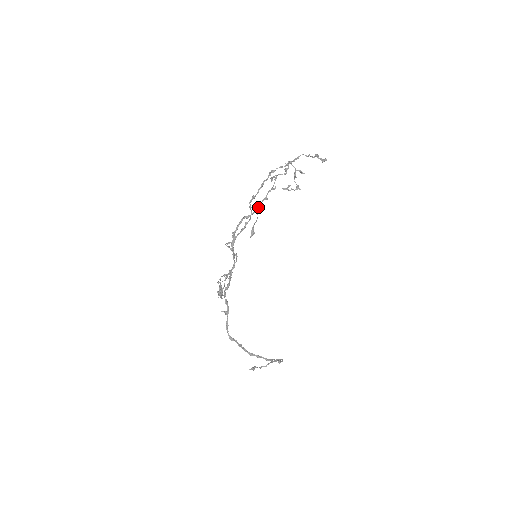
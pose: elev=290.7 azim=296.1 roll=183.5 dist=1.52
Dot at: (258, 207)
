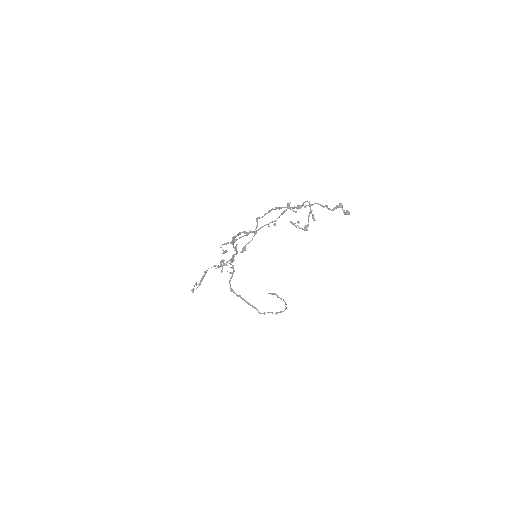
Dot at: (258, 230)
